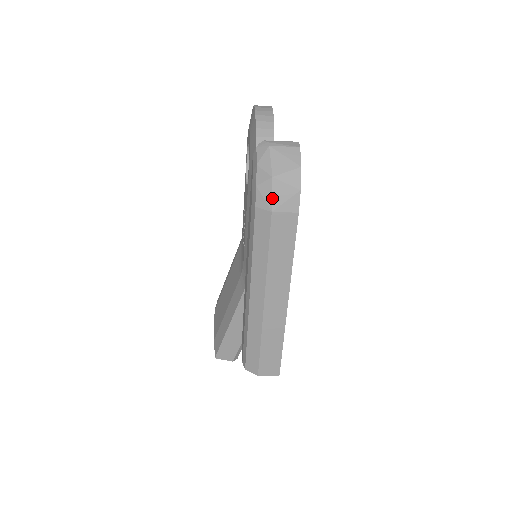
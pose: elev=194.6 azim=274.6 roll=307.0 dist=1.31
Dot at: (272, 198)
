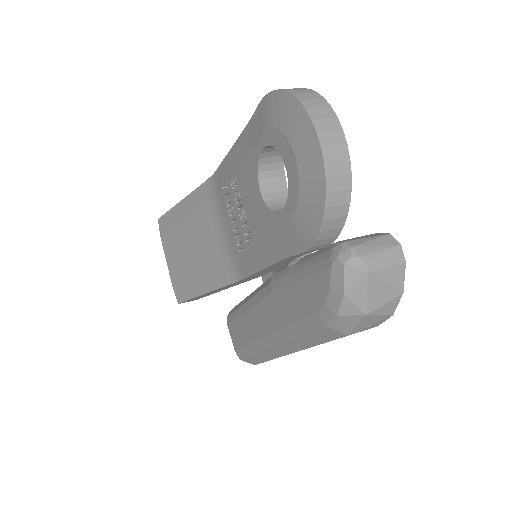
Dot at: (355, 328)
